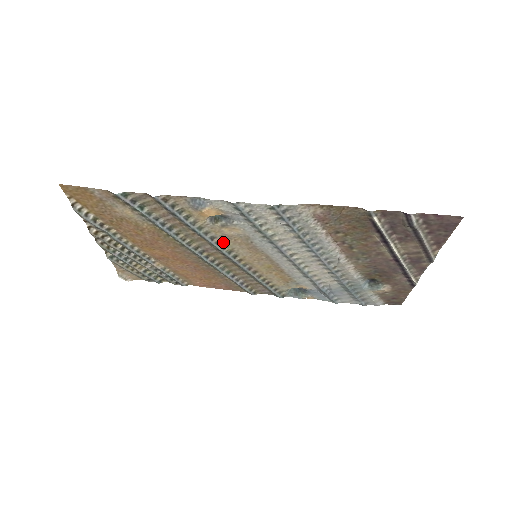
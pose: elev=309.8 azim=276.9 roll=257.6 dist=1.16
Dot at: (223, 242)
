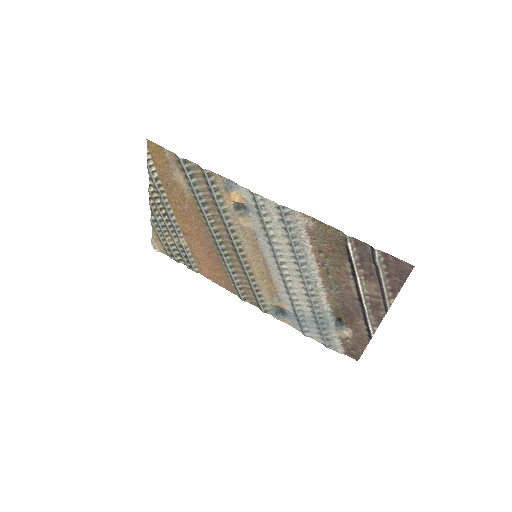
Dot at: (236, 232)
